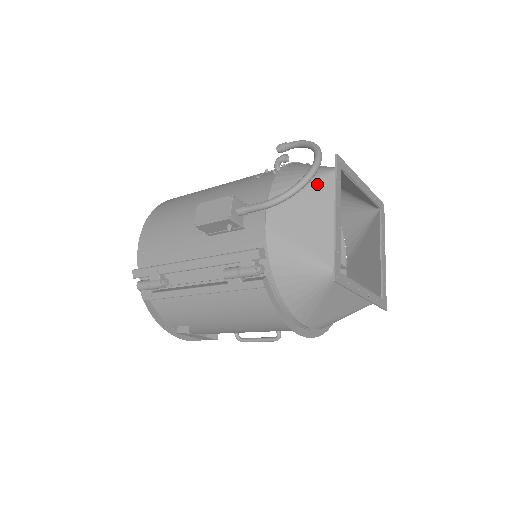
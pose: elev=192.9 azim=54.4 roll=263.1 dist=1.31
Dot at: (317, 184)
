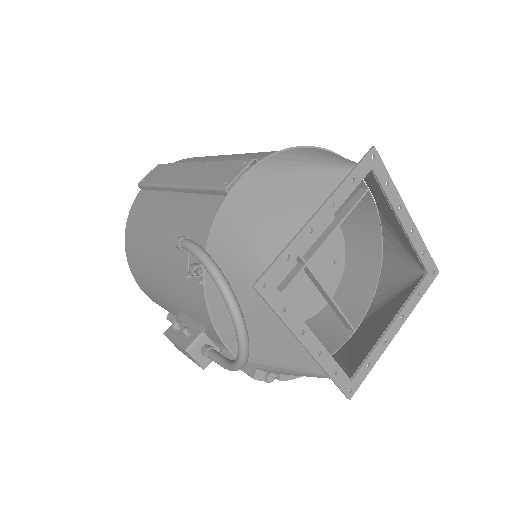
Dot at: (260, 311)
